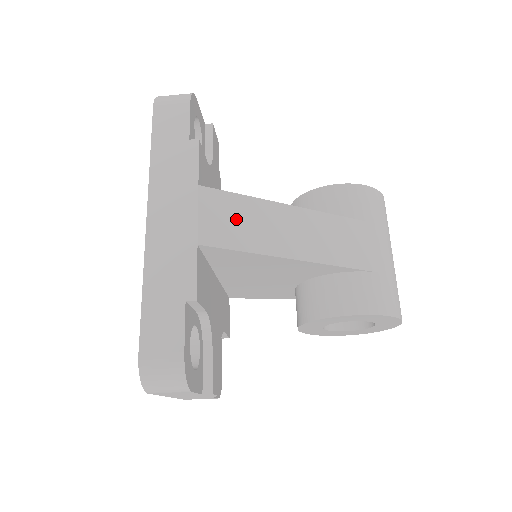
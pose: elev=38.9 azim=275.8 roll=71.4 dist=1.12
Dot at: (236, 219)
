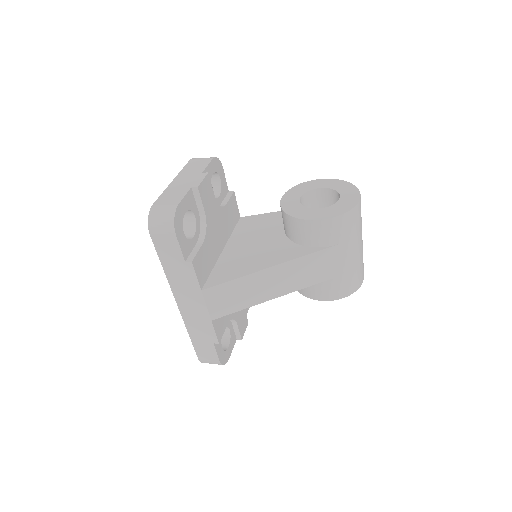
Dot at: (231, 296)
